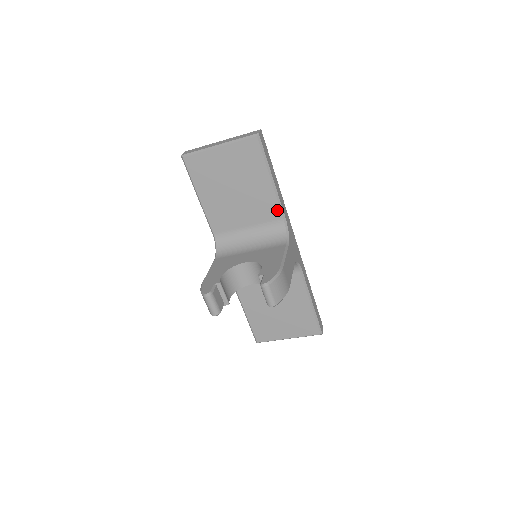
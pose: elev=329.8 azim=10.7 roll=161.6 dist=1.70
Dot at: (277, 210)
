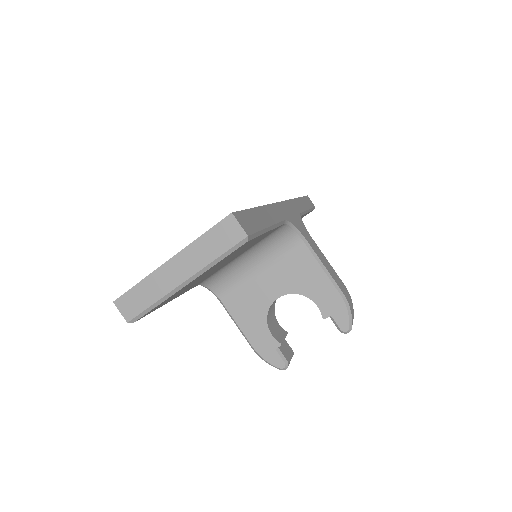
Dot at: (276, 228)
